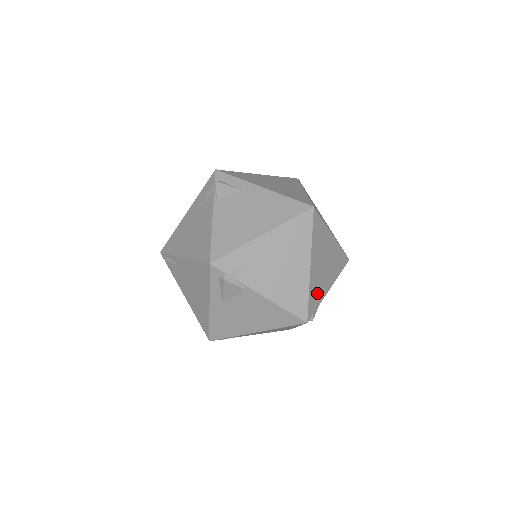
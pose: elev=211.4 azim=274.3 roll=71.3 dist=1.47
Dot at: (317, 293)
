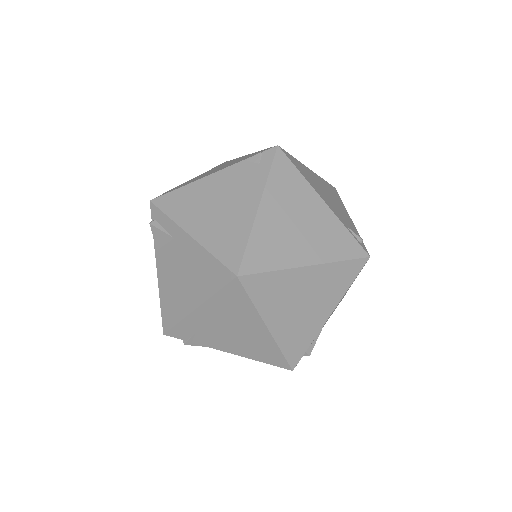
Dot at: (300, 337)
